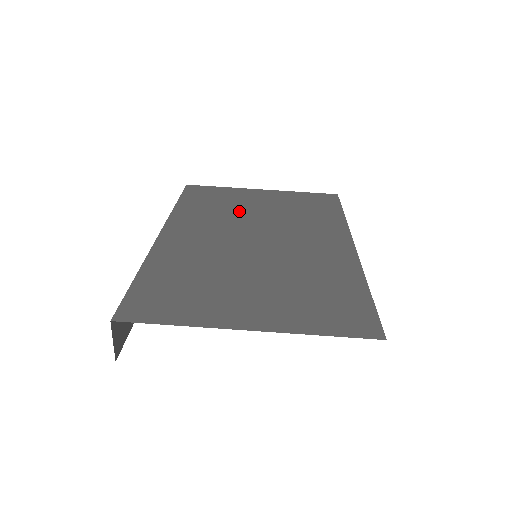
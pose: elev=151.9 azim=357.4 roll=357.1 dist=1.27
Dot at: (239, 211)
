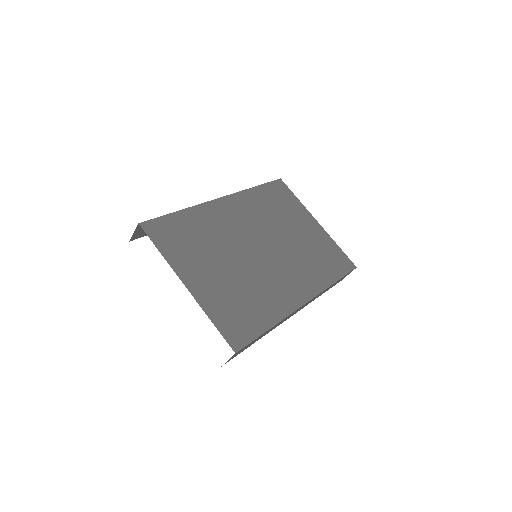
Dot at: (281, 223)
